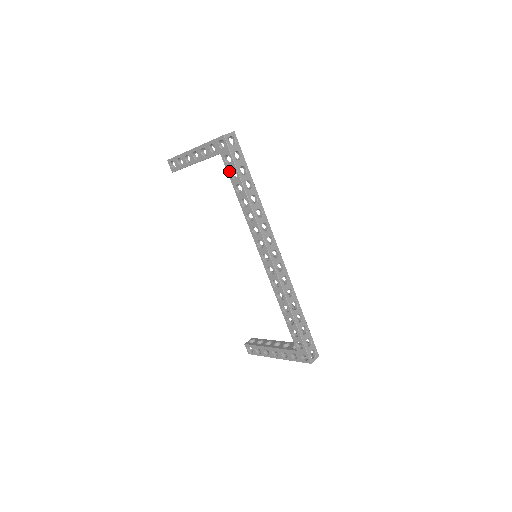
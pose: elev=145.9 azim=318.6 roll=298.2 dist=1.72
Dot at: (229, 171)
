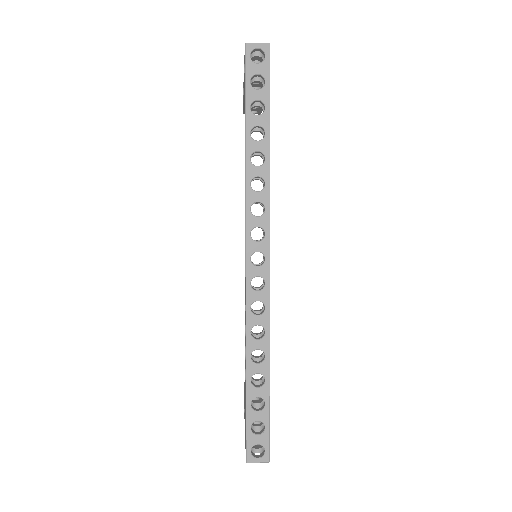
Dot at: occluded
